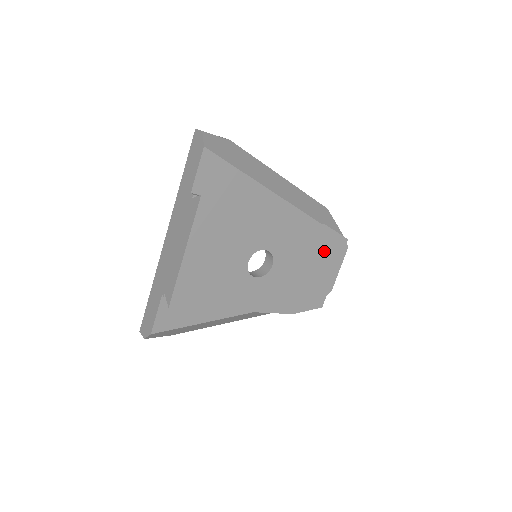
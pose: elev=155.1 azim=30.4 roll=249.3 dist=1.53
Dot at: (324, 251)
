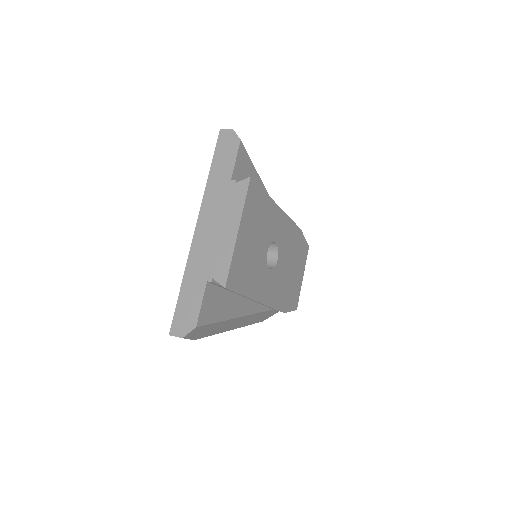
Dot at: (299, 254)
